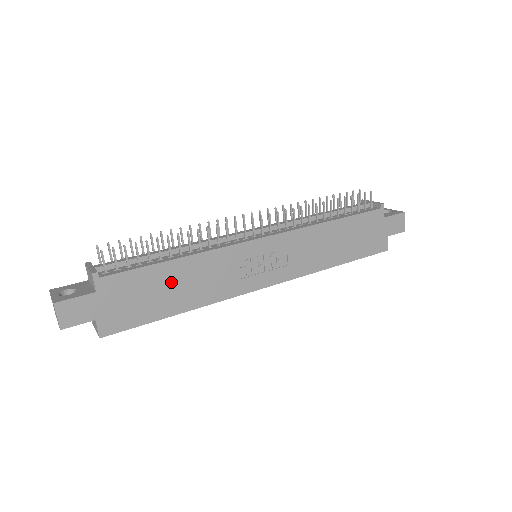
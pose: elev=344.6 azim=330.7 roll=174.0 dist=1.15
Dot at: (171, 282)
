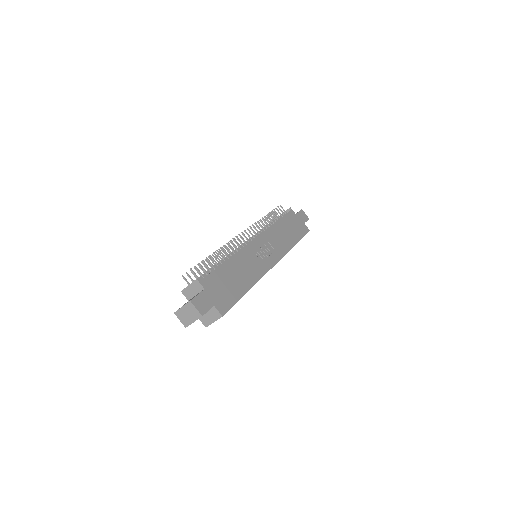
Dot at: (232, 274)
